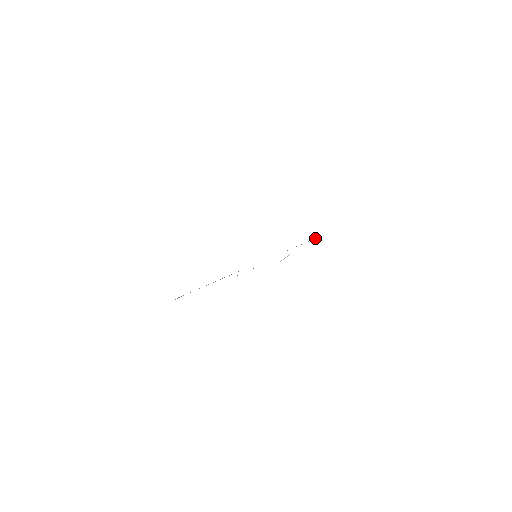
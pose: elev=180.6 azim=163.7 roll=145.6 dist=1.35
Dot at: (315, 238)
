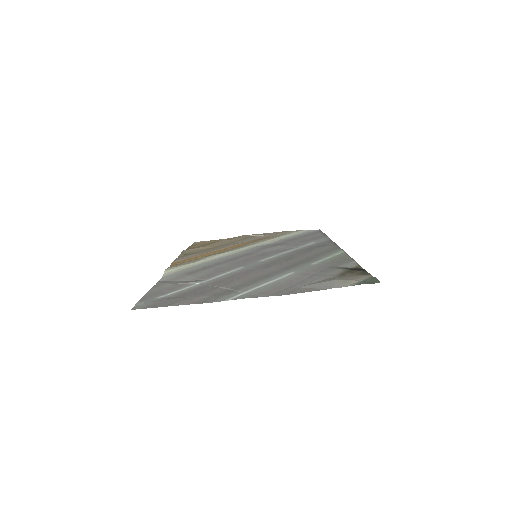
Dot at: (294, 232)
